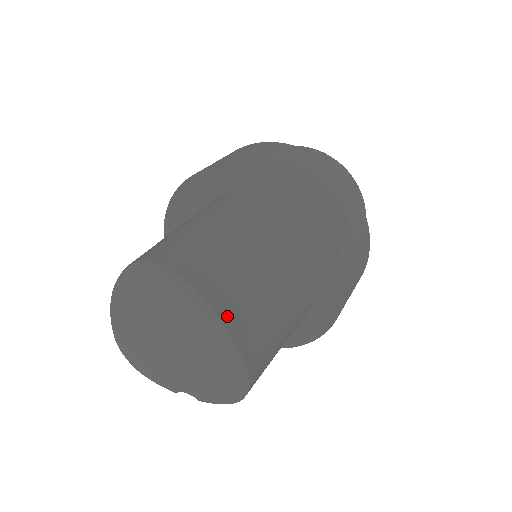
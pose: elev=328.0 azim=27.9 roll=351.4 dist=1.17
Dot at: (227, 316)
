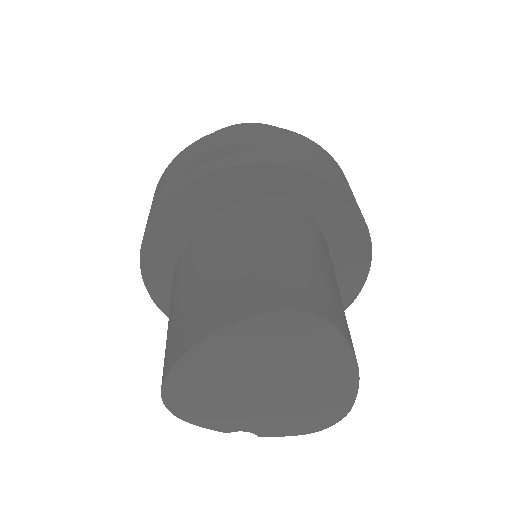
Dot at: occluded
